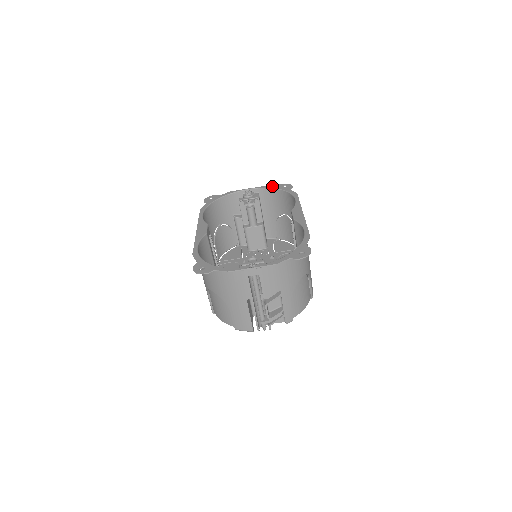
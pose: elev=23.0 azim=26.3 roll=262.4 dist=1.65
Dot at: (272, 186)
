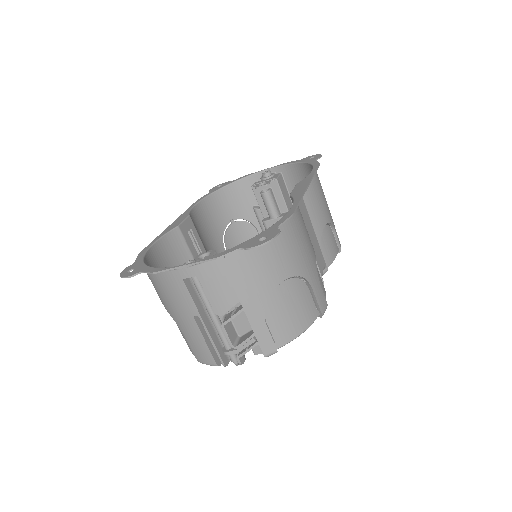
Dot at: (296, 160)
